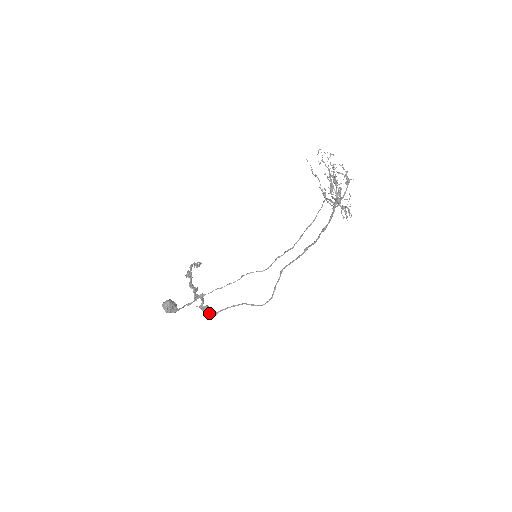
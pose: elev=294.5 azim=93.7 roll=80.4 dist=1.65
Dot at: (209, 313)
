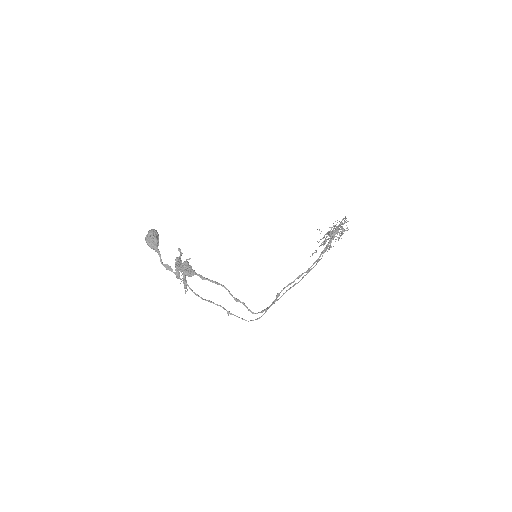
Dot at: (188, 268)
